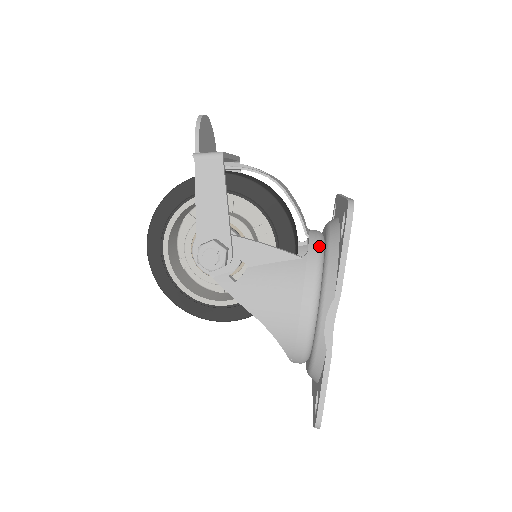
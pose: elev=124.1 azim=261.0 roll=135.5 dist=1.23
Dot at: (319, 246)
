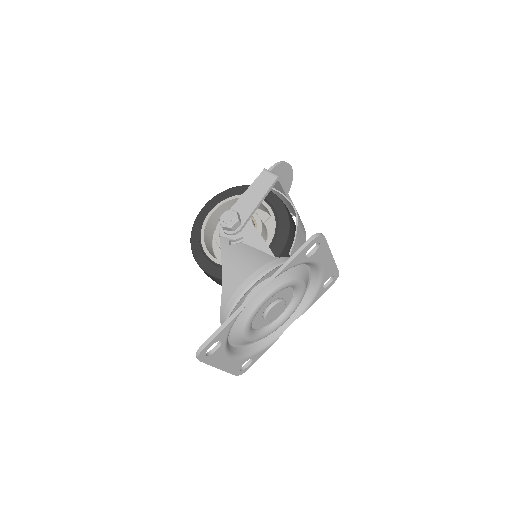
Dot at: occluded
